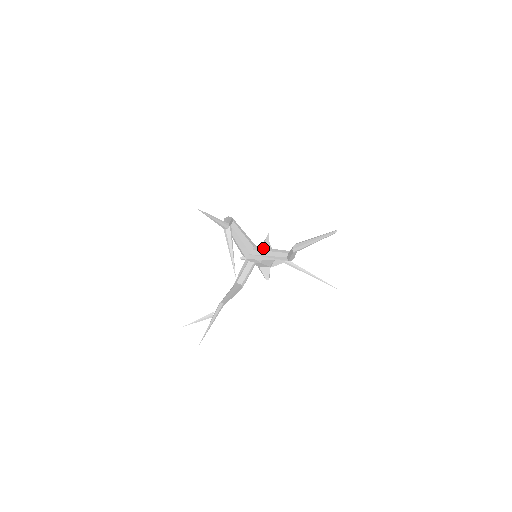
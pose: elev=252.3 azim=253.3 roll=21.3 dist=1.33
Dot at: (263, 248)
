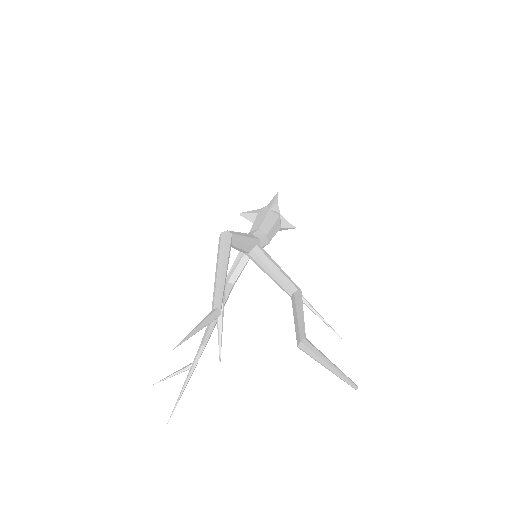
Dot at: (266, 257)
